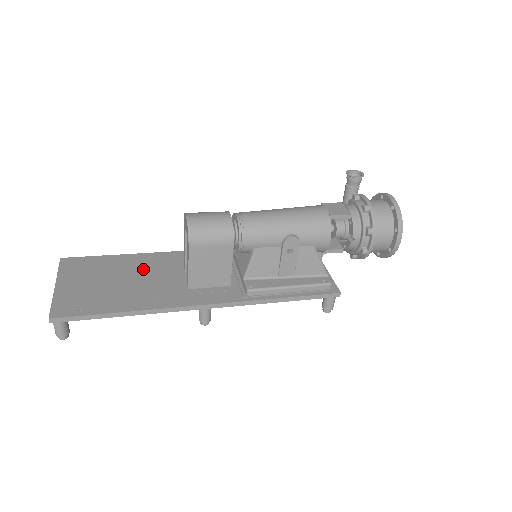
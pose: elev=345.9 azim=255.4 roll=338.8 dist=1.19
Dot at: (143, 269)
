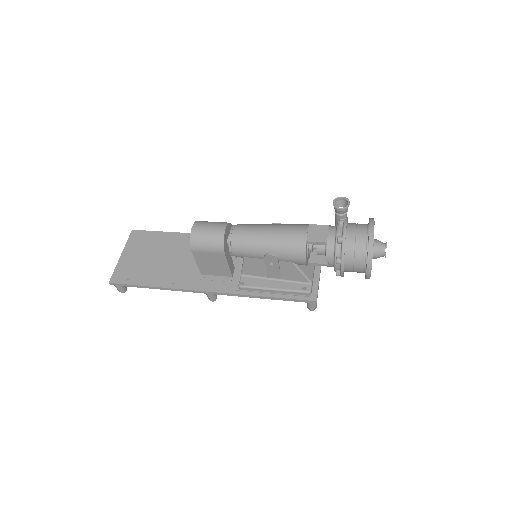
Dot at: (179, 249)
